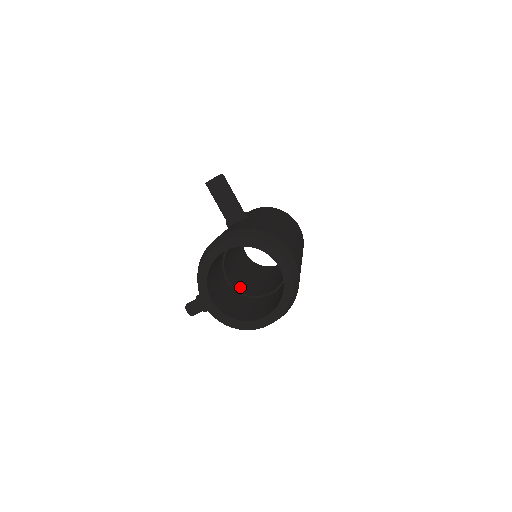
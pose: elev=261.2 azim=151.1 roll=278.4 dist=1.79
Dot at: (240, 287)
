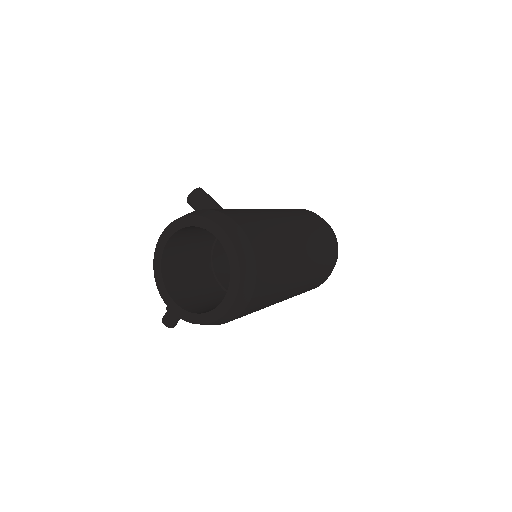
Dot at: occluded
